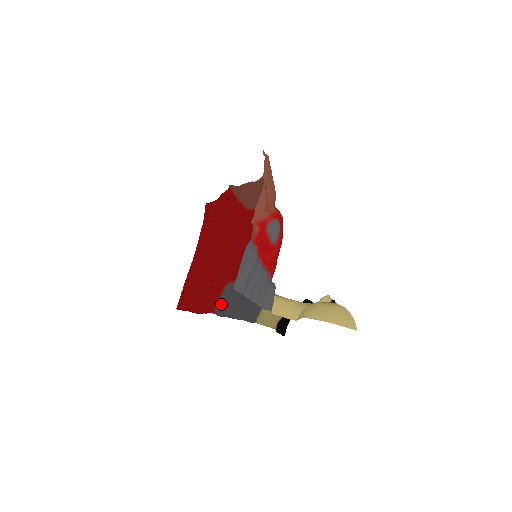
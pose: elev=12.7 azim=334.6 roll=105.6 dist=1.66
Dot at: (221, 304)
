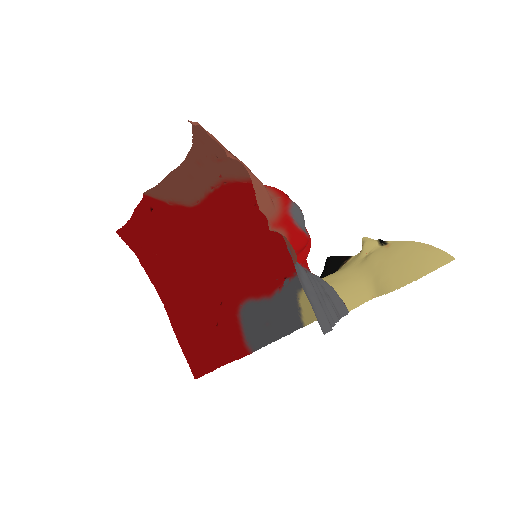
Dot at: (248, 336)
